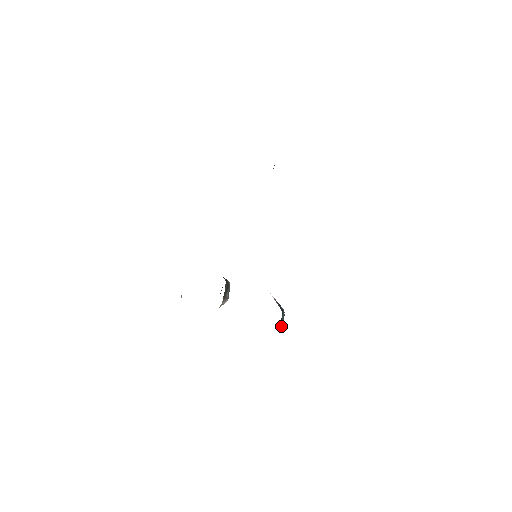
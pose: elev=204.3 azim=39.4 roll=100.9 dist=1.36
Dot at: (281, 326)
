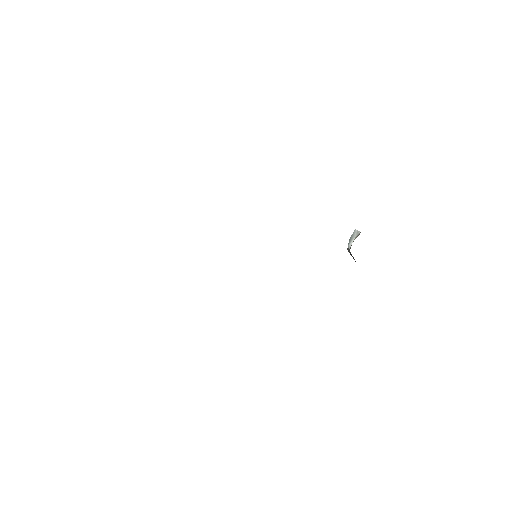
Dot at: occluded
